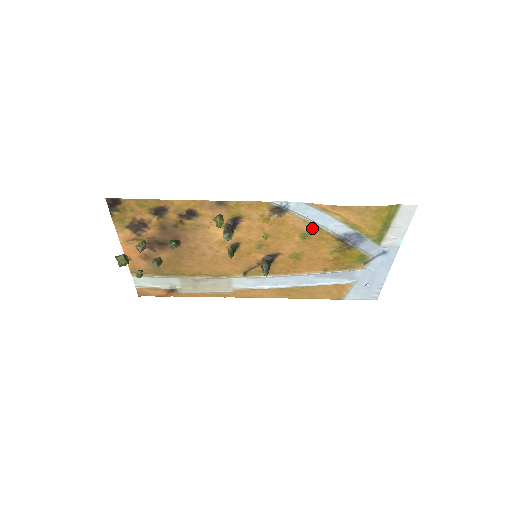
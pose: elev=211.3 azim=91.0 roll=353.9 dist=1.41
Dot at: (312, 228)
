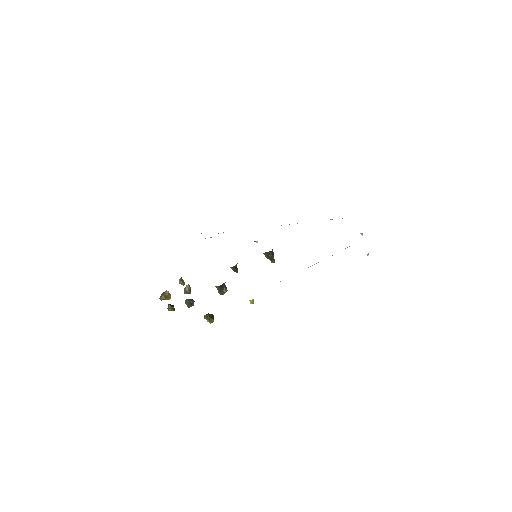
Dot at: occluded
